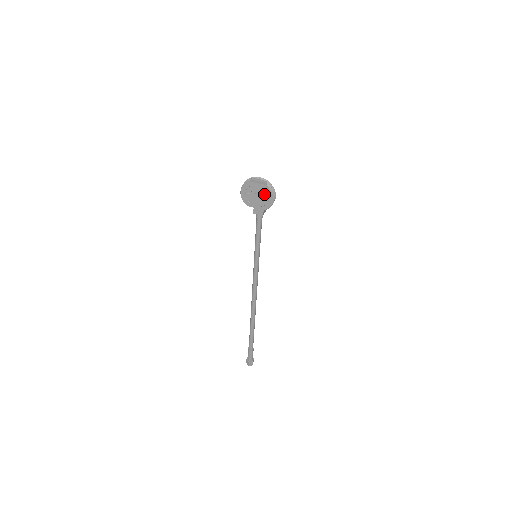
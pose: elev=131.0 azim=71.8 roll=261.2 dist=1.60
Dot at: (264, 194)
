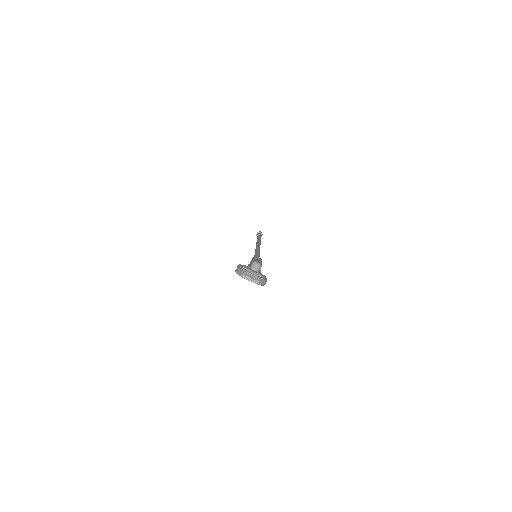
Dot at: occluded
